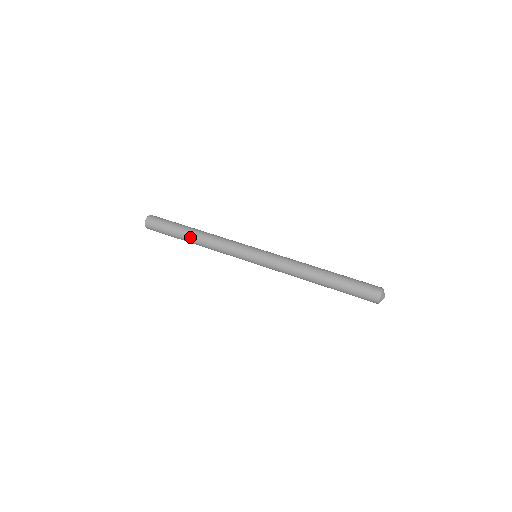
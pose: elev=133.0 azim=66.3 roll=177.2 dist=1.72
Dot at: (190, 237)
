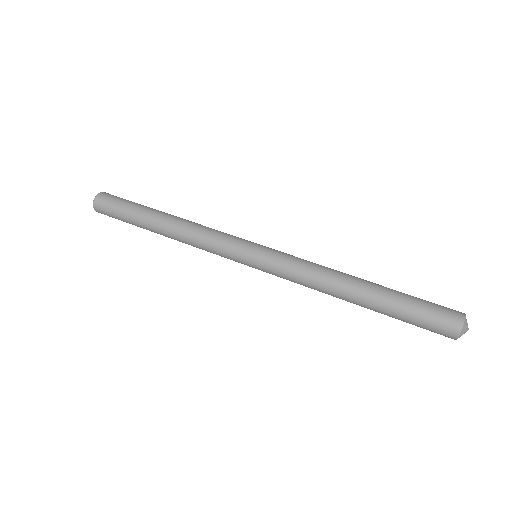
Dot at: (157, 231)
